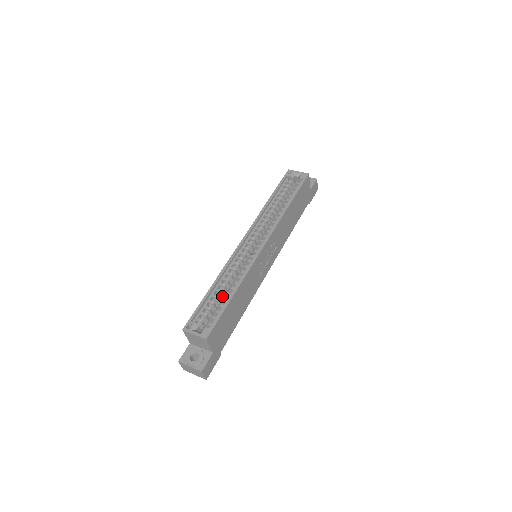
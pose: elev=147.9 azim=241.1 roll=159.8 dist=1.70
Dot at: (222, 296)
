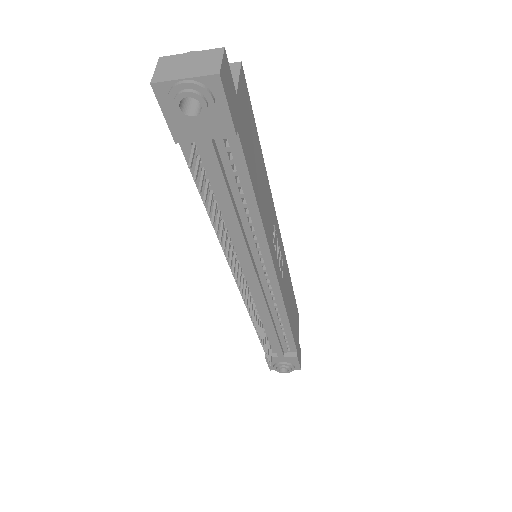
Dot at: occluded
